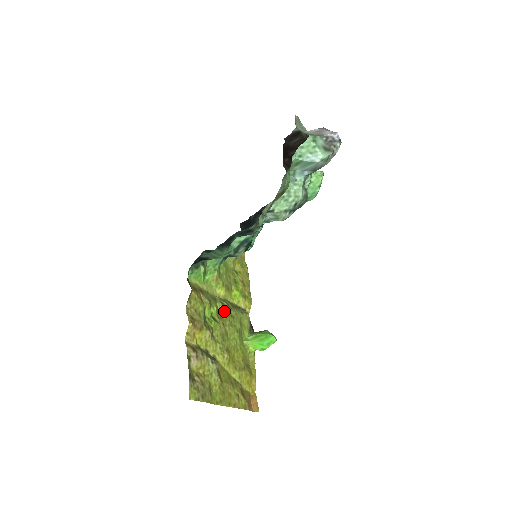
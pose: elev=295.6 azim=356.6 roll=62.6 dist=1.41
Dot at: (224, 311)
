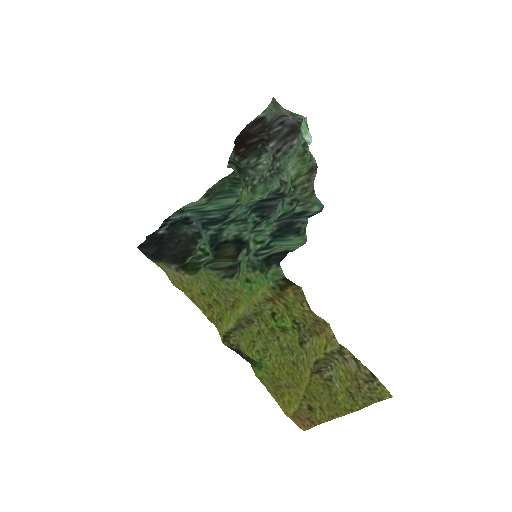
Dot at: (265, 326)
